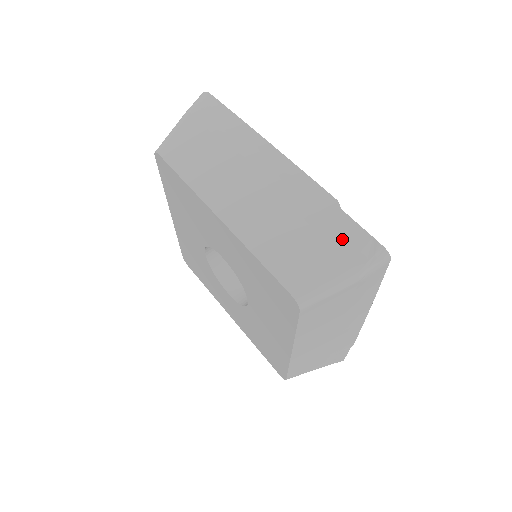
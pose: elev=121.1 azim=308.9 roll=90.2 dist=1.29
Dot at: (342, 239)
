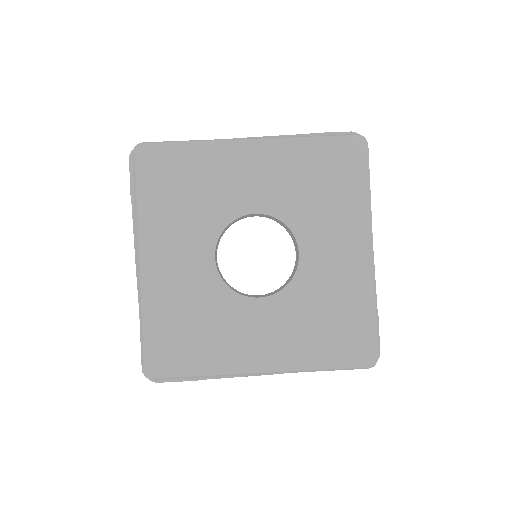
Dot at: (336, 134)
